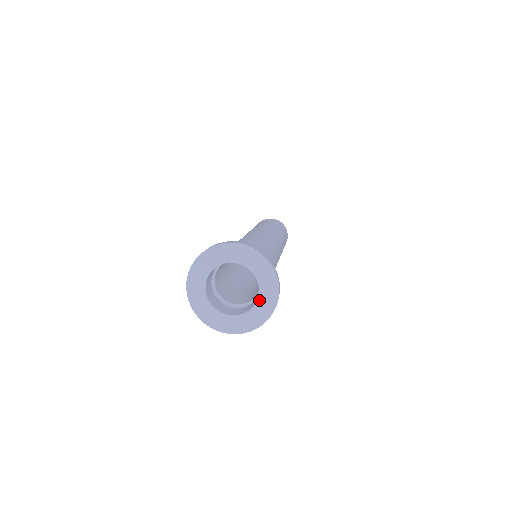
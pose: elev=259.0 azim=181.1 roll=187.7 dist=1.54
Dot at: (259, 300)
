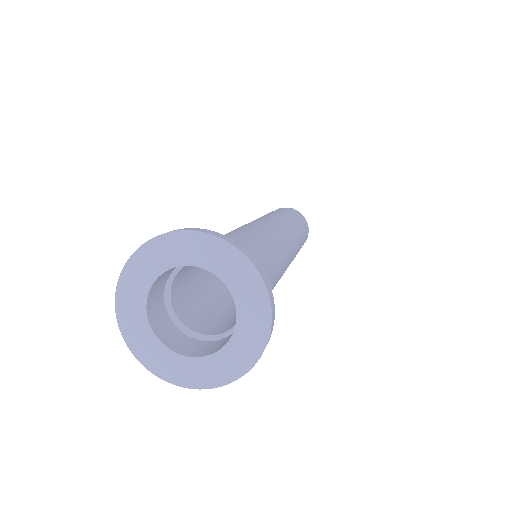
Dot at: (239, 325)
